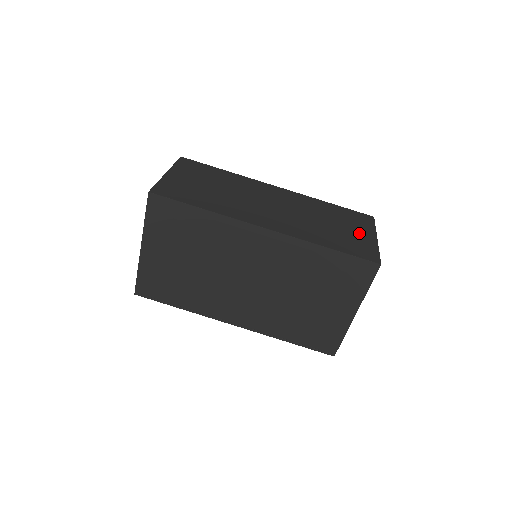
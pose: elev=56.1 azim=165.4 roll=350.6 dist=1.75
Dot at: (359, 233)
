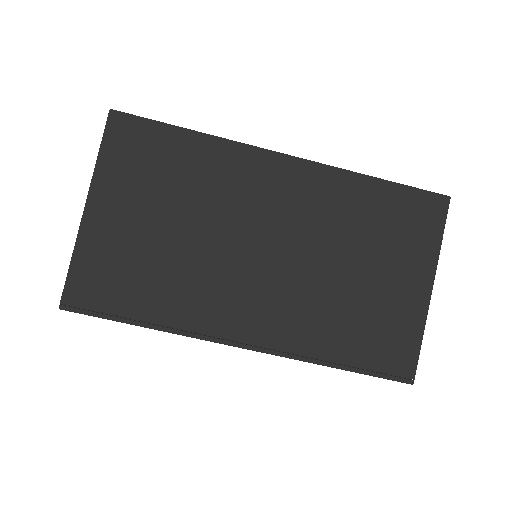
Dot at: occluded
